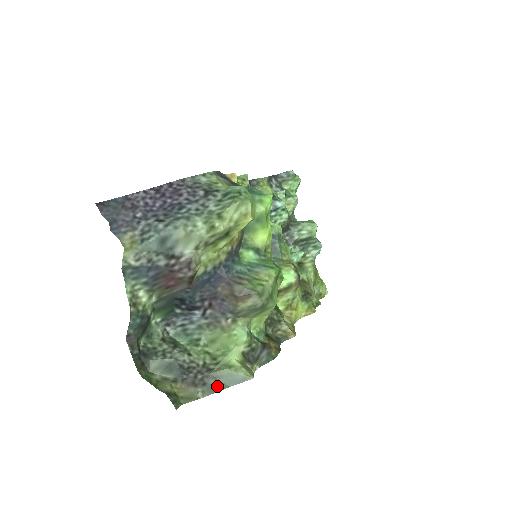
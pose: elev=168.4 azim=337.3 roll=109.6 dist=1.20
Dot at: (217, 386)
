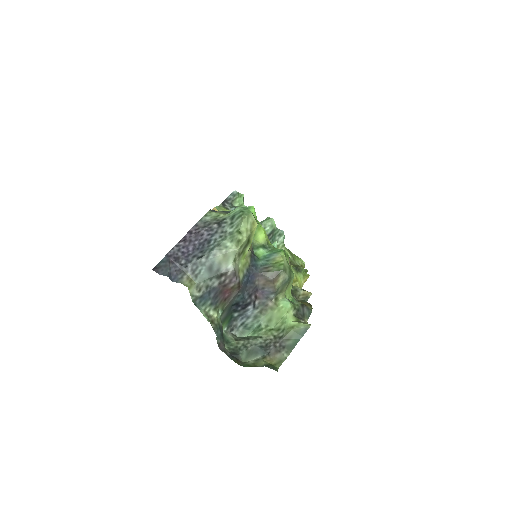
Dot at: (292, 344)
